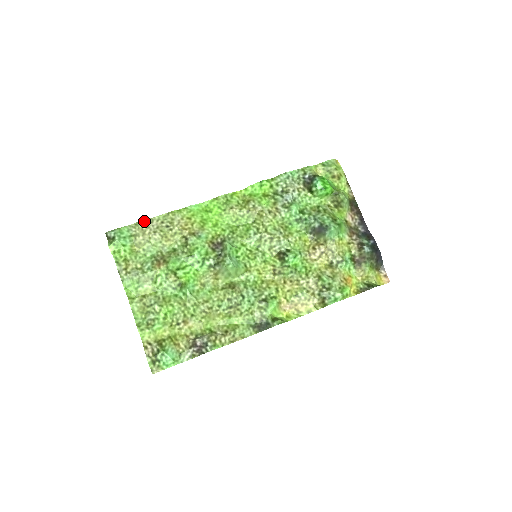
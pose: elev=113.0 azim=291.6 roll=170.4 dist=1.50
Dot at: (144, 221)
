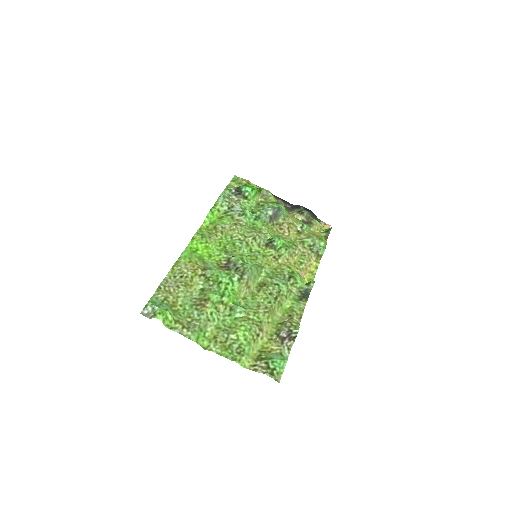
Dot at: (161, 284)
